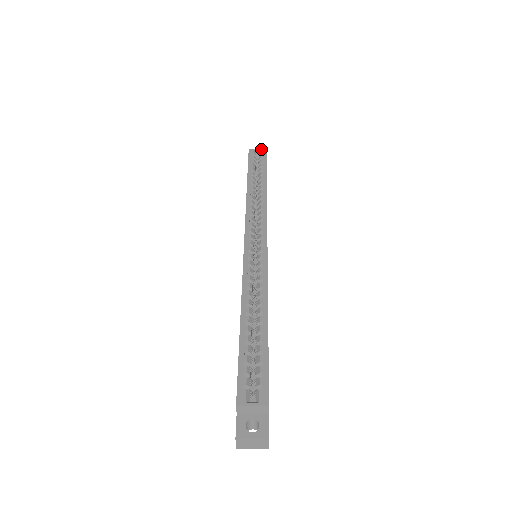
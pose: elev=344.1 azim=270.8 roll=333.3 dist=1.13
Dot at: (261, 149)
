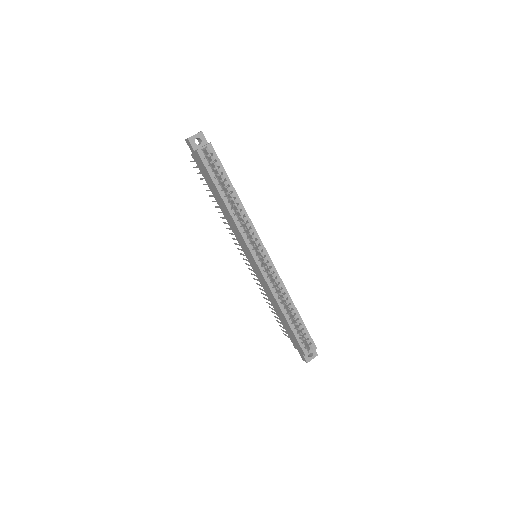
Dot at: (207, 146)
